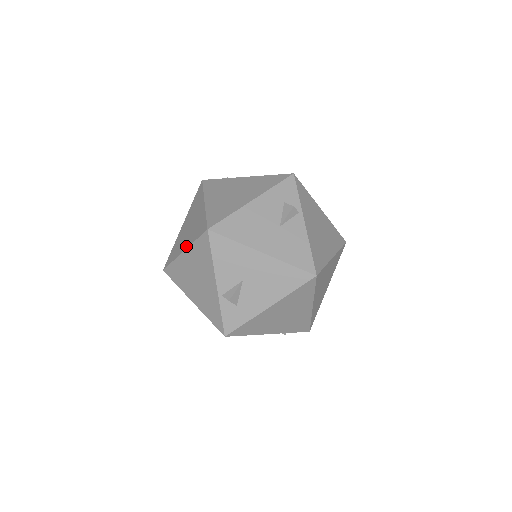
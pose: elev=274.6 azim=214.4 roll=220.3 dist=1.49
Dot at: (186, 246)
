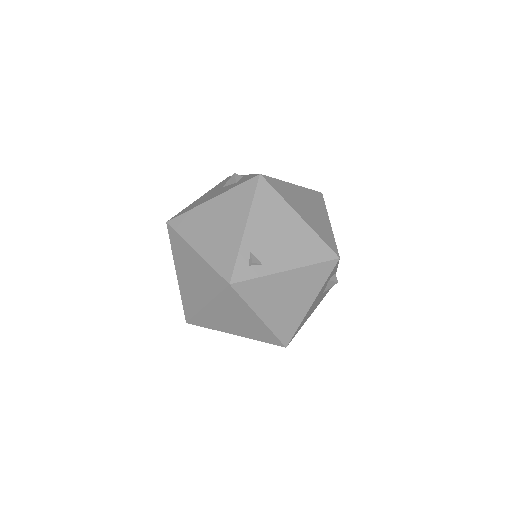
Dot at: (241, 335)
